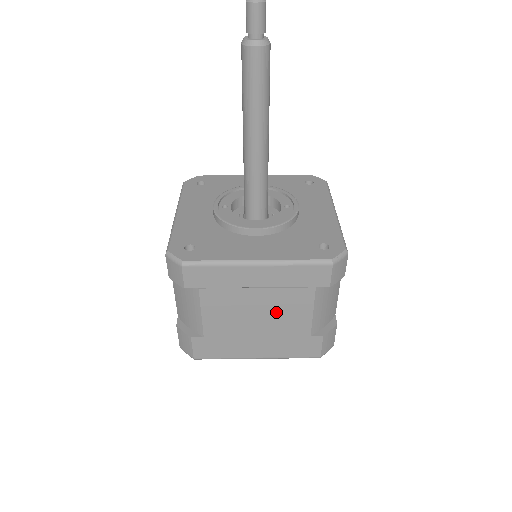
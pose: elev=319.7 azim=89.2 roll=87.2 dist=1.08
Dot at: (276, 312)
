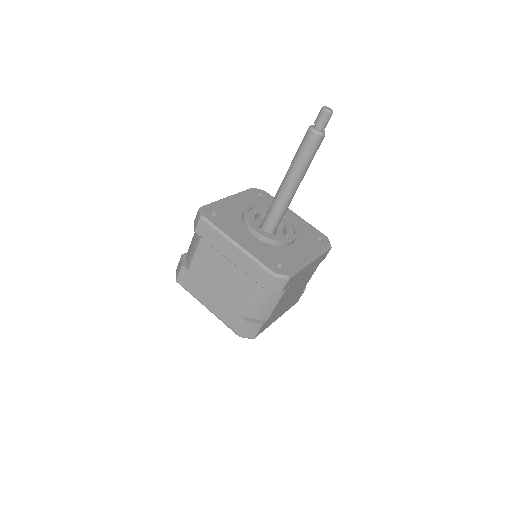
Dot at: (231, 284)
